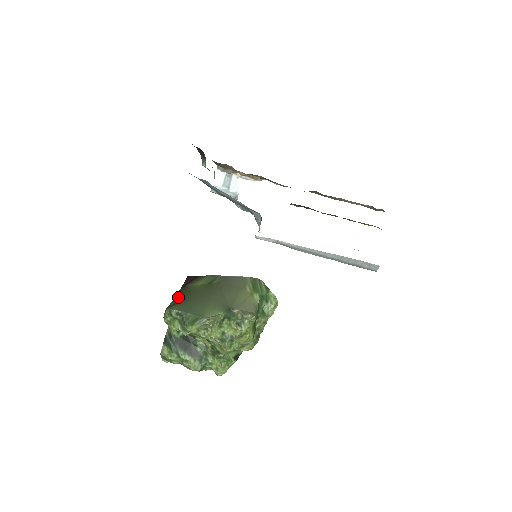
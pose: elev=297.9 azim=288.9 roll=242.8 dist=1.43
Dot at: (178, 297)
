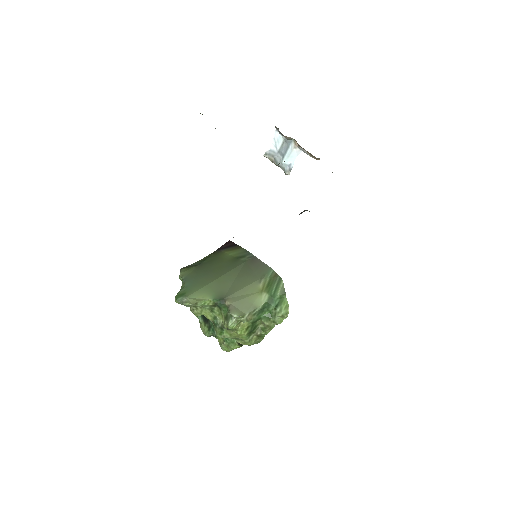
Dot at: (203, 260)
